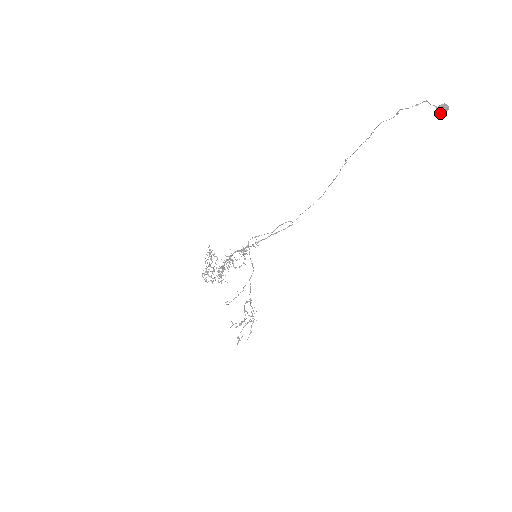
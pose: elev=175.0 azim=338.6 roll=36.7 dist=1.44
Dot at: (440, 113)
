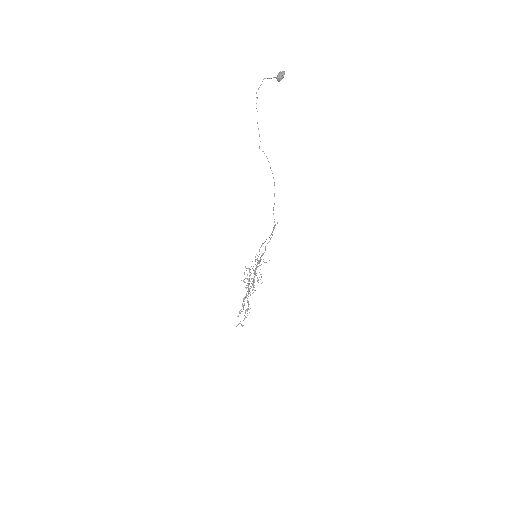
Dot at: (278, 79)
